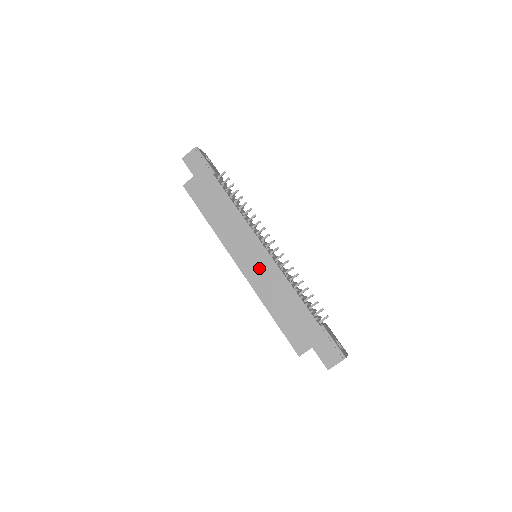
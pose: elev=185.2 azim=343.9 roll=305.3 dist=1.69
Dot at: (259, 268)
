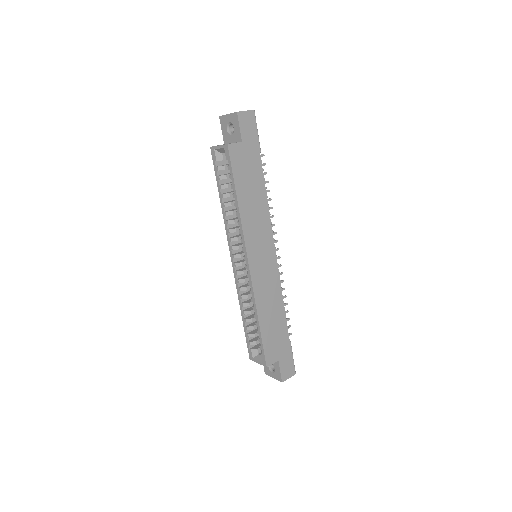
Dot at: (265, 273)
